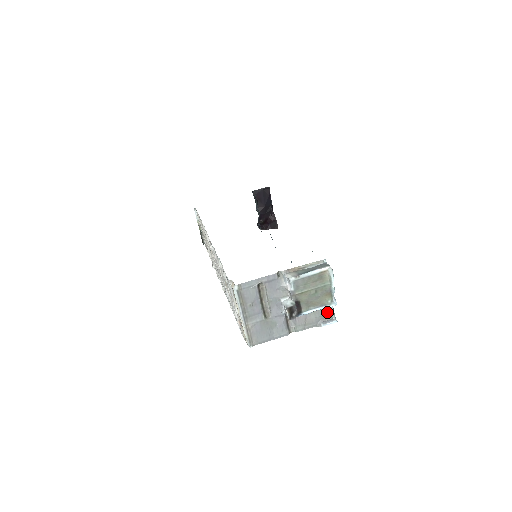
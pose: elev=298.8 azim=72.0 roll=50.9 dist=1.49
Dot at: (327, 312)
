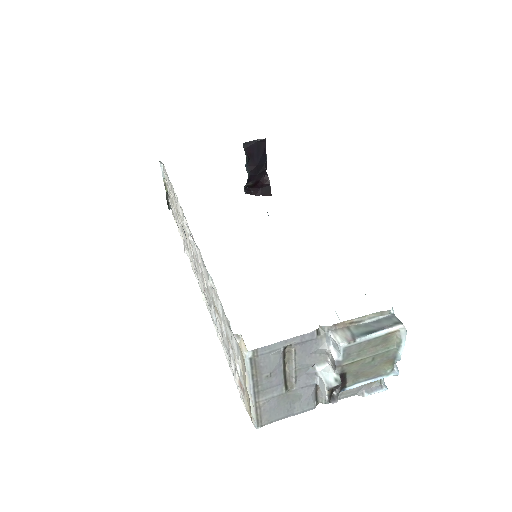
Dot at: occluded
